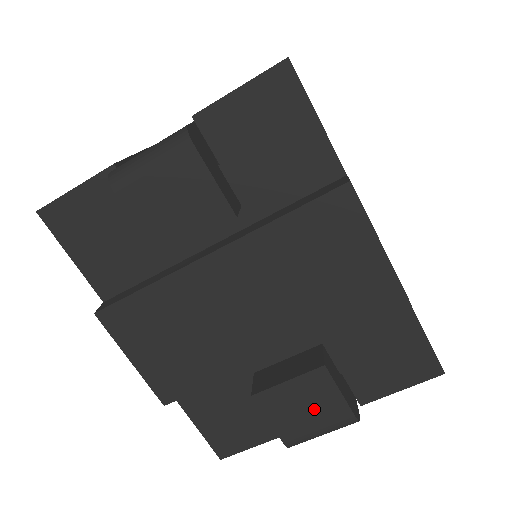
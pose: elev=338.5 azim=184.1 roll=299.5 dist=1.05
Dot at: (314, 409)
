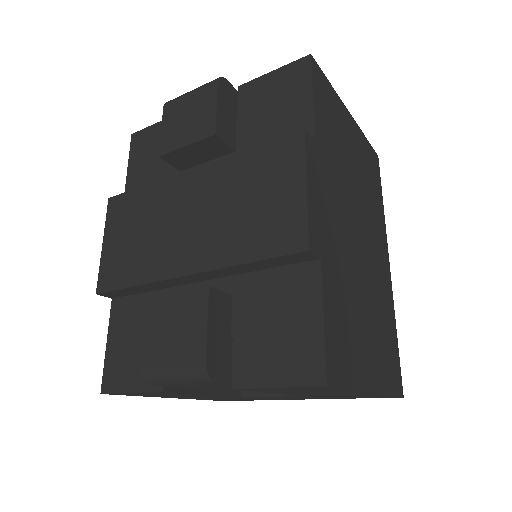
Dot at: (179, 335)
